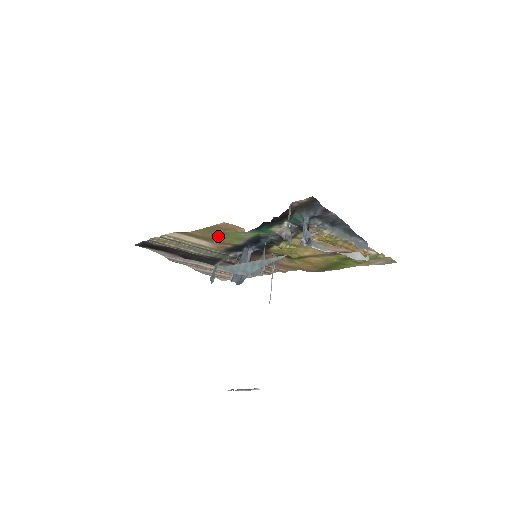
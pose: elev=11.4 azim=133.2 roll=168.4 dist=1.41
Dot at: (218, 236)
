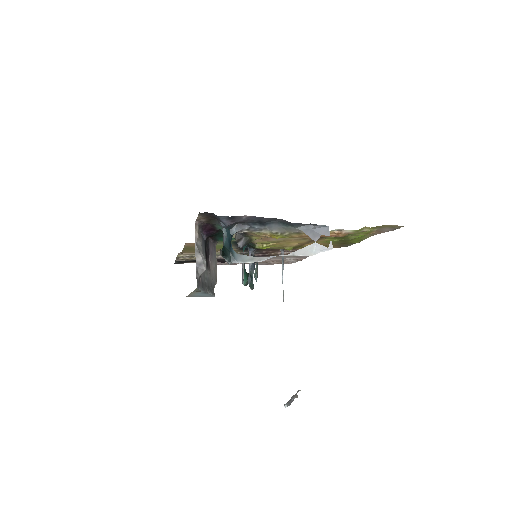
Dot at: occluded
